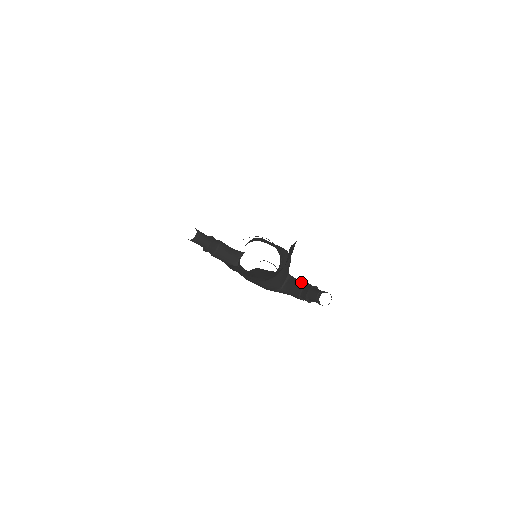
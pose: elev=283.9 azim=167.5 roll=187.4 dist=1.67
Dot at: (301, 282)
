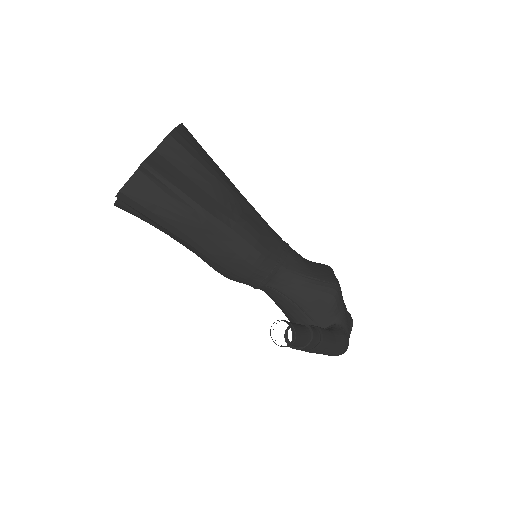
Dot at: occluded
